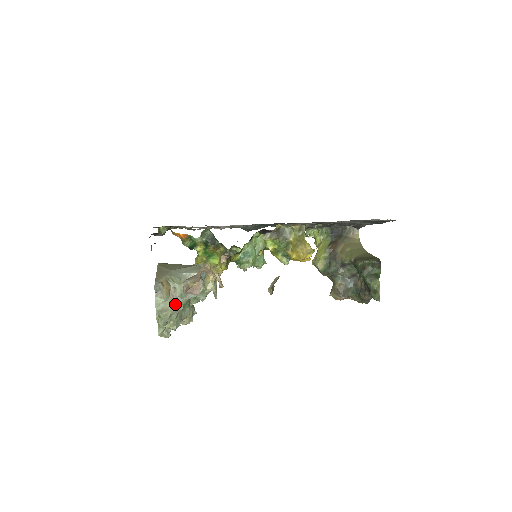
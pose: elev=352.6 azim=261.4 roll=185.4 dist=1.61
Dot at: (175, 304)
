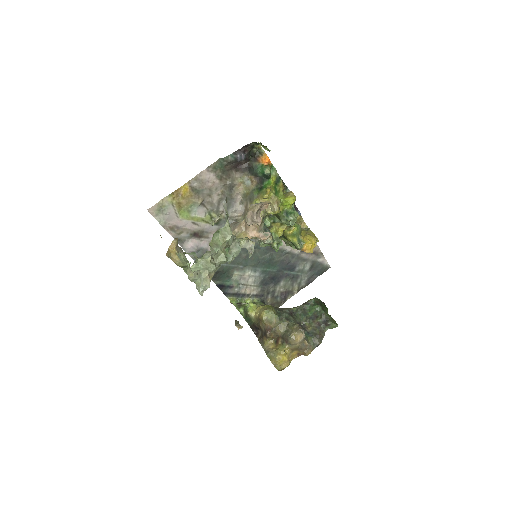
Dot at: occluded
